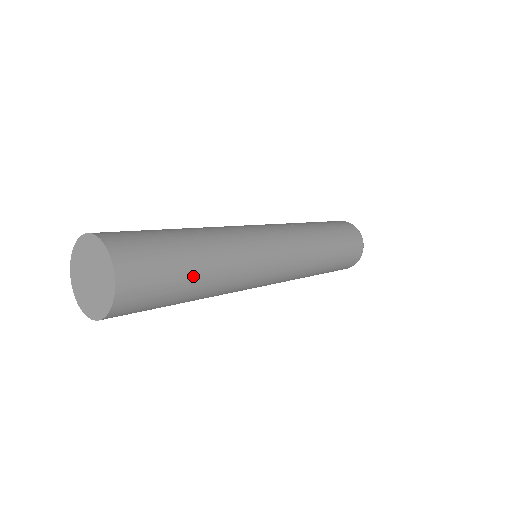
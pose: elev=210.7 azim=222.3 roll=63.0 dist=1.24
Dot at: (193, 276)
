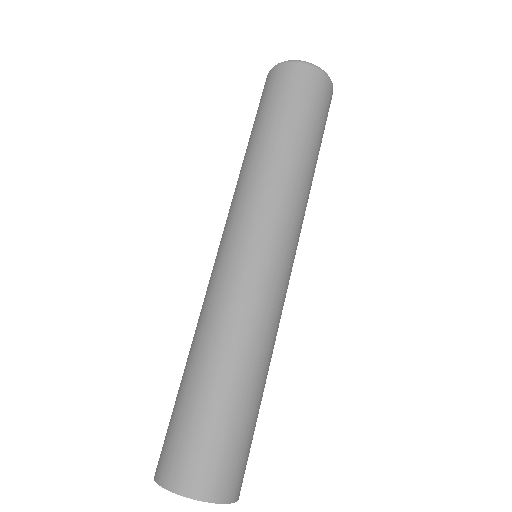
Dot at: occluded
